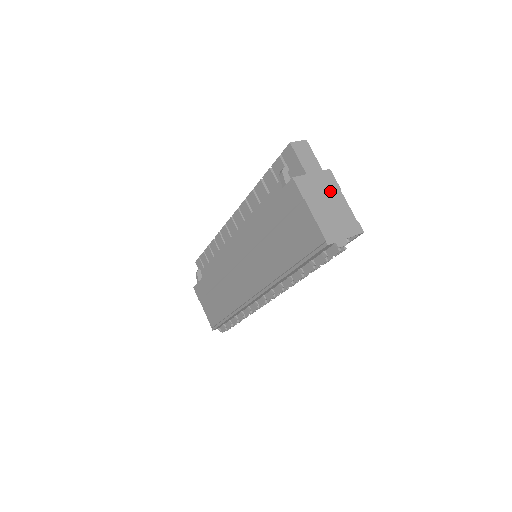
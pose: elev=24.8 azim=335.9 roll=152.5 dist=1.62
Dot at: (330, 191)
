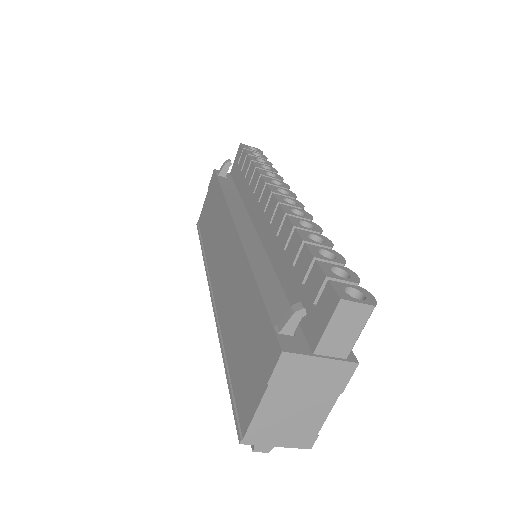
Dot at: (322, 390)
